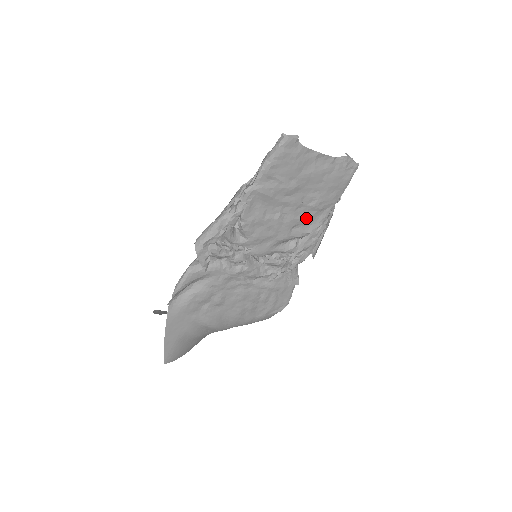
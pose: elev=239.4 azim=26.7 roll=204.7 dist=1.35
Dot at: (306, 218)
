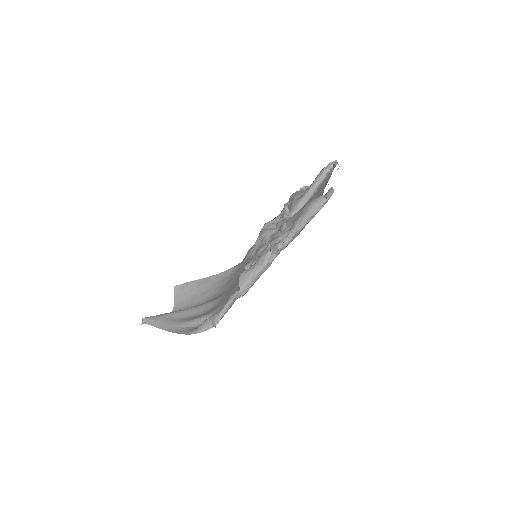
Dot at: occluded
